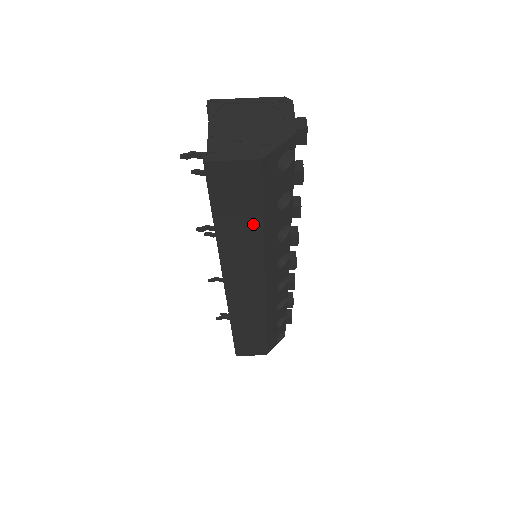
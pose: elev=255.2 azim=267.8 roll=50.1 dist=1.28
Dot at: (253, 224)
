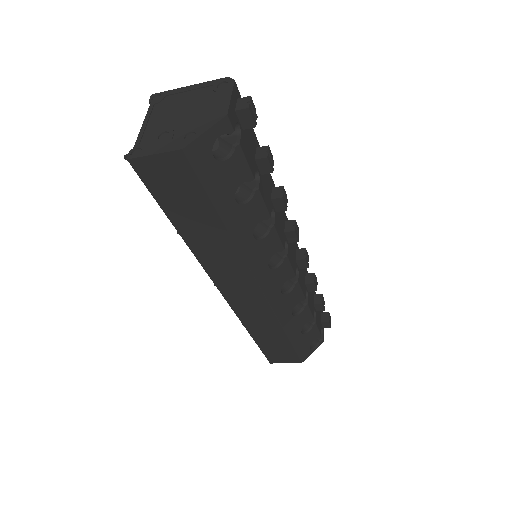
Dot at: (212, 221)
